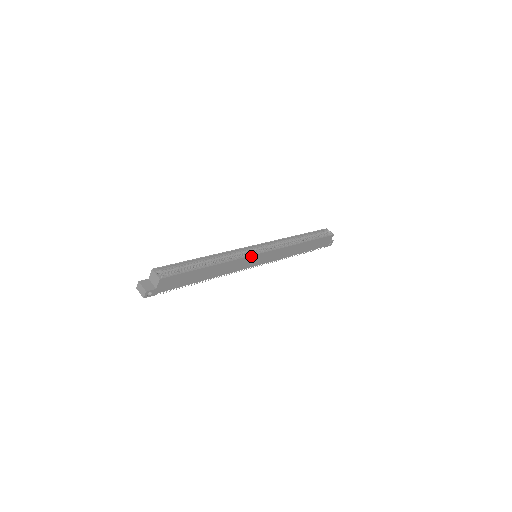
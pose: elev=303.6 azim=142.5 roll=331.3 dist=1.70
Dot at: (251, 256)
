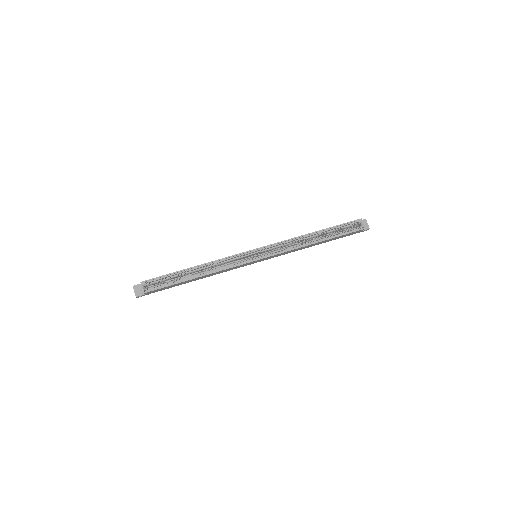
Dot at: (243, 264)
